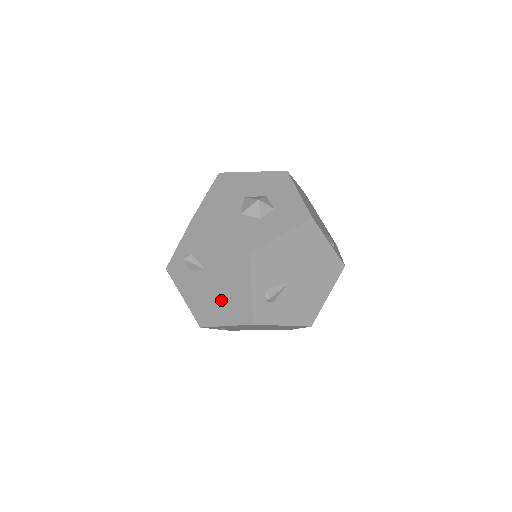
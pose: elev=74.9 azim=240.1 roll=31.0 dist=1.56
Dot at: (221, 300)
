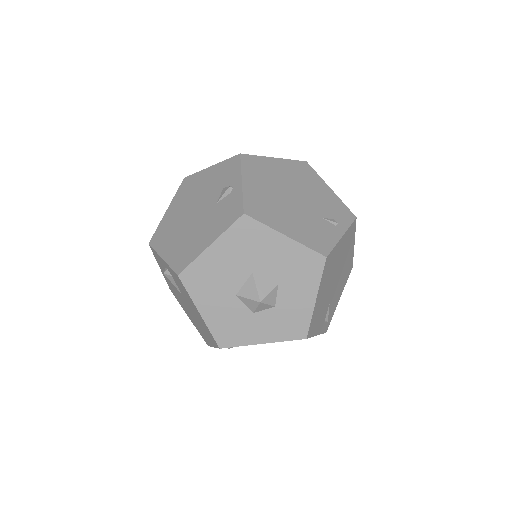
Dot at: (189, 313)
